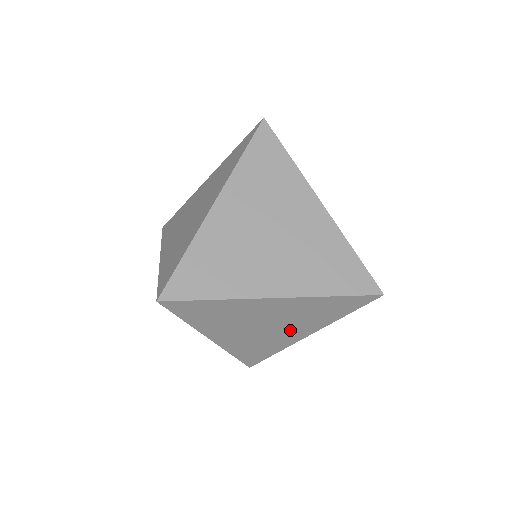
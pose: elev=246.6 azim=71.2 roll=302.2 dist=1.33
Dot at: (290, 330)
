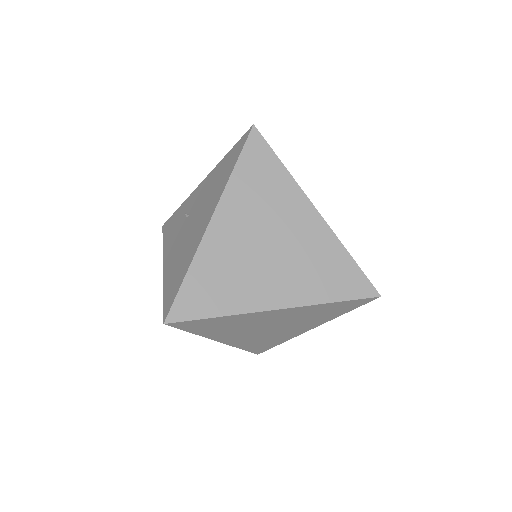
Dot at: (276, 278)
